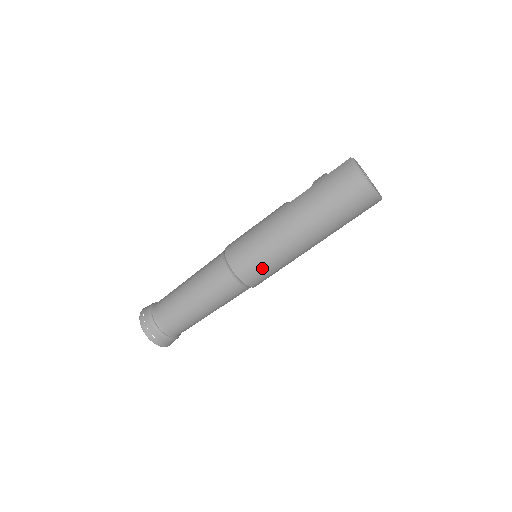
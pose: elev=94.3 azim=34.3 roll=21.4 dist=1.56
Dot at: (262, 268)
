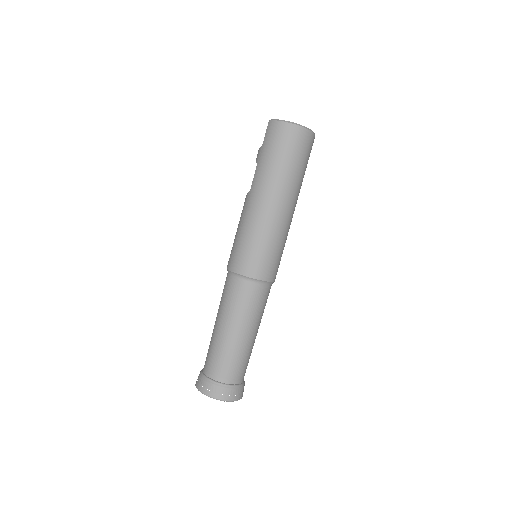
Dot at: (270, 256)
